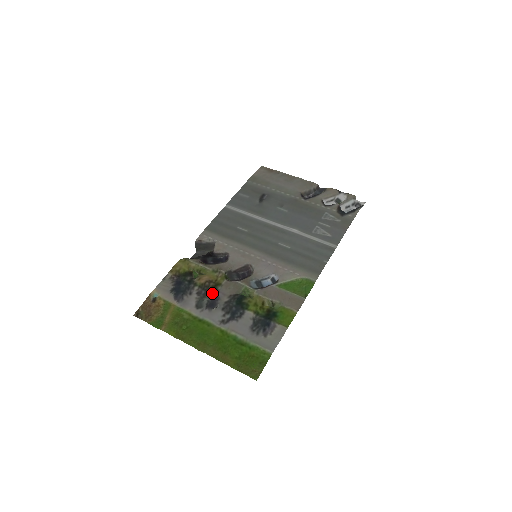
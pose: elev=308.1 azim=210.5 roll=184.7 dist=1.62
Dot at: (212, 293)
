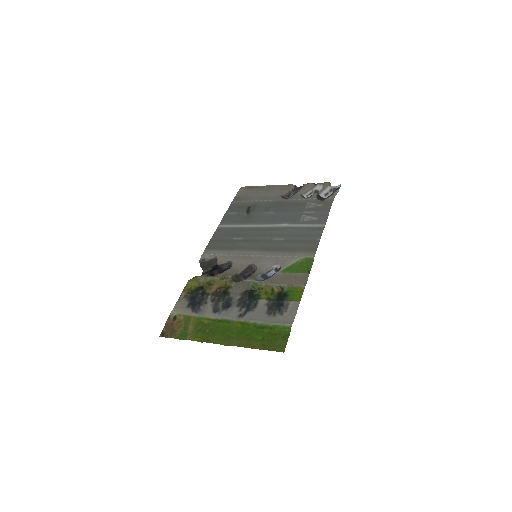
Dot at: (225, 296)
